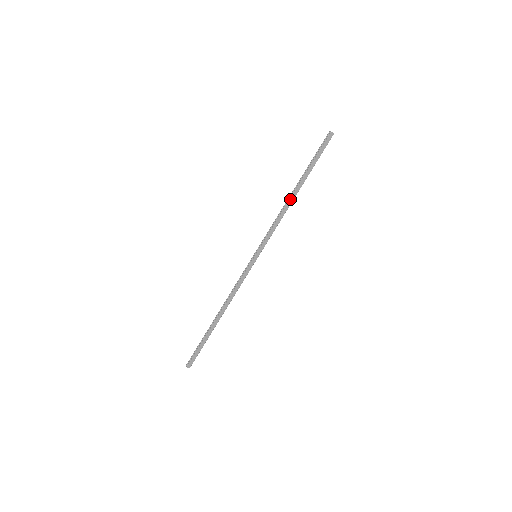
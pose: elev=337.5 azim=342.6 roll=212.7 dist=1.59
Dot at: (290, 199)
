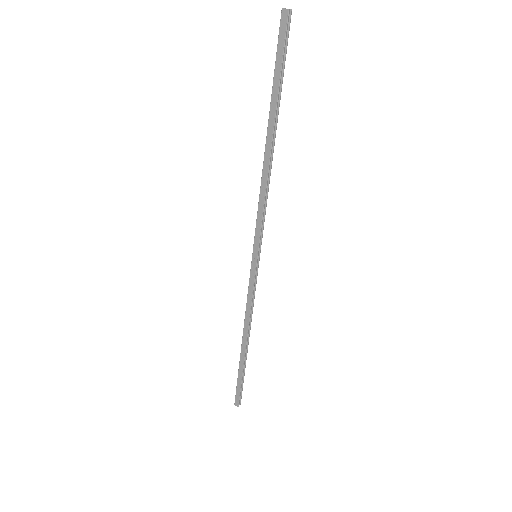
Dot at: (265, 157)
